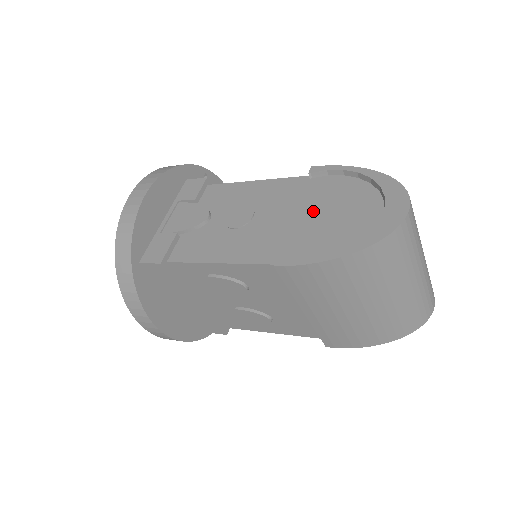
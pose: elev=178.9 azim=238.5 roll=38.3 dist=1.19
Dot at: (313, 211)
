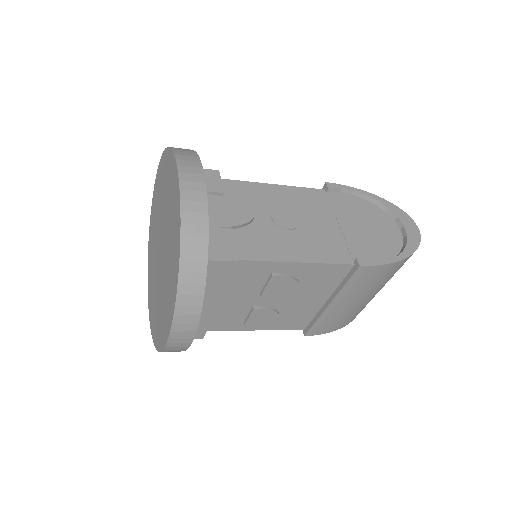
Dot at: (350, 221)
